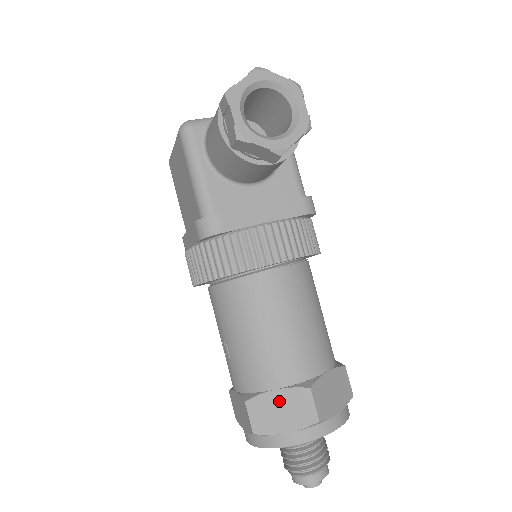
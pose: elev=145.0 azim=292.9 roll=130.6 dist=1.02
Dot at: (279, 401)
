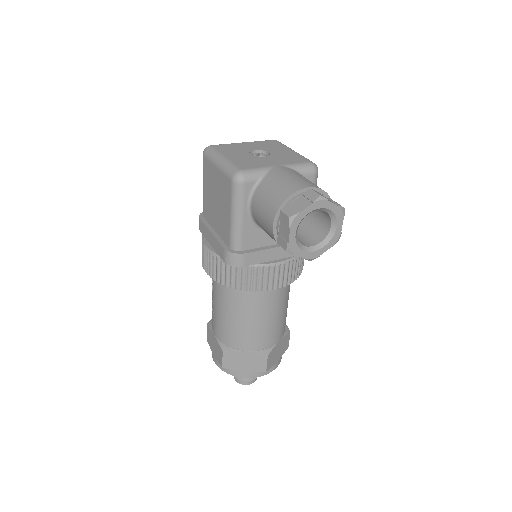
Dot at: (245, 357)
